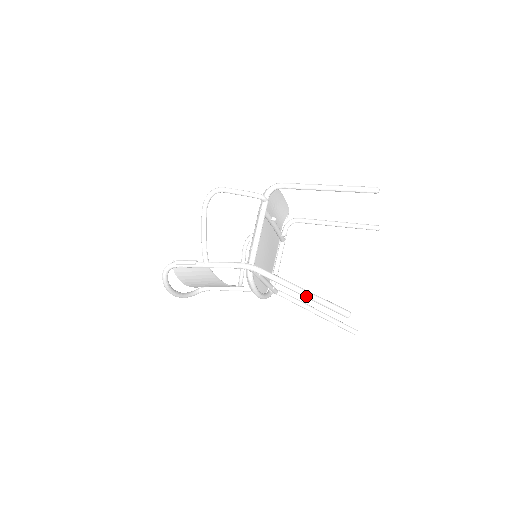
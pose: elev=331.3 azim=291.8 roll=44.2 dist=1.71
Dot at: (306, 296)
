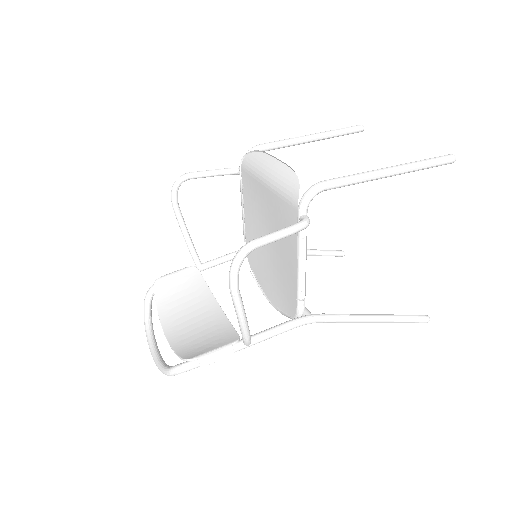
Dot at: occluded
